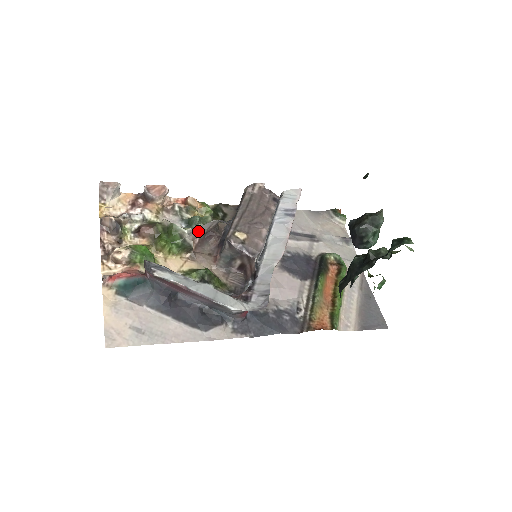
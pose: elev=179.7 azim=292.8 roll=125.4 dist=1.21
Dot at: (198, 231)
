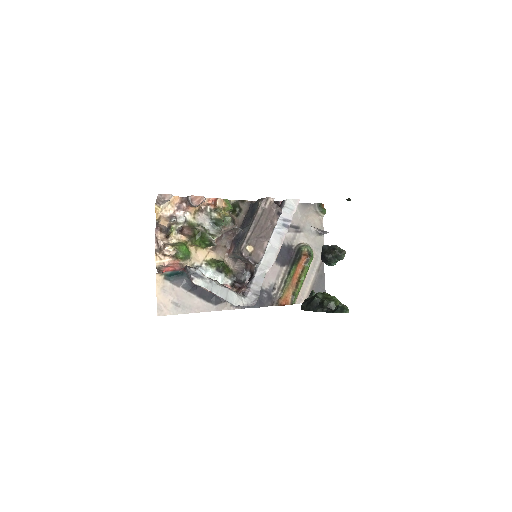
Dot at: (221, 233)
